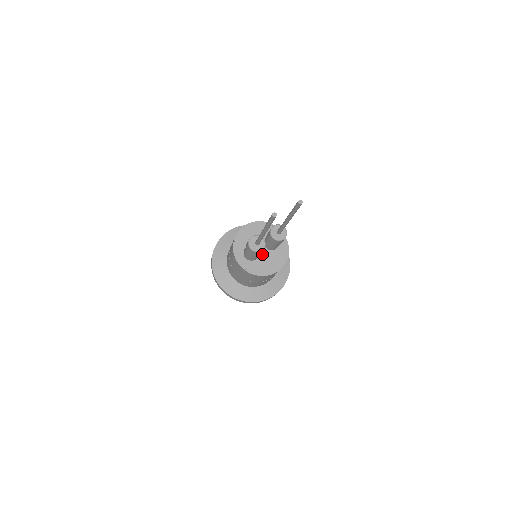
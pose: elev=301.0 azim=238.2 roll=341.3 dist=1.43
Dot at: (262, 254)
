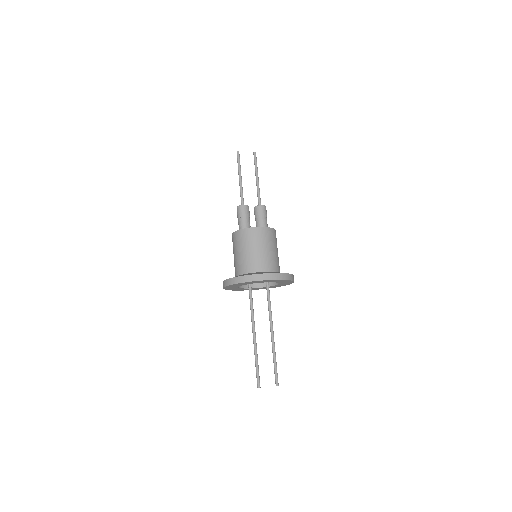
Dot at: occluded
